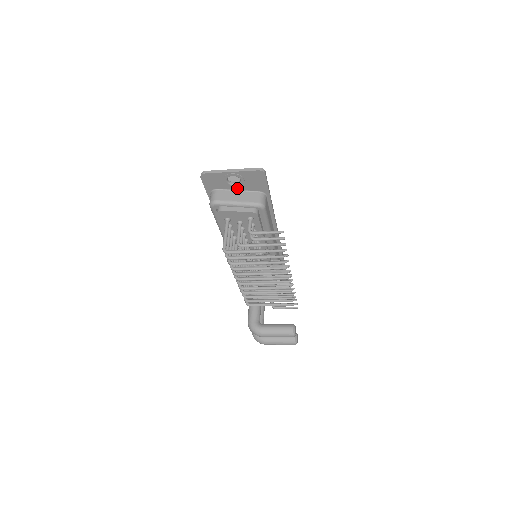
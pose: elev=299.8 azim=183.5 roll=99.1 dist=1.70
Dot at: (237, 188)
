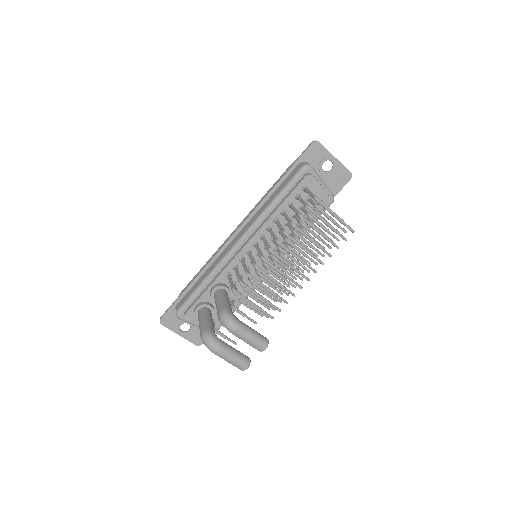
Dot at: (321, 175)
